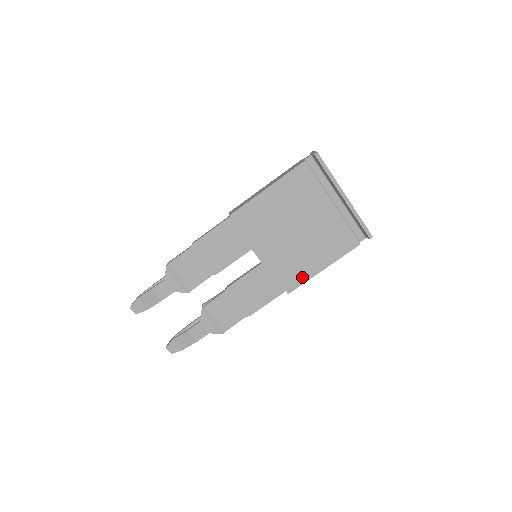
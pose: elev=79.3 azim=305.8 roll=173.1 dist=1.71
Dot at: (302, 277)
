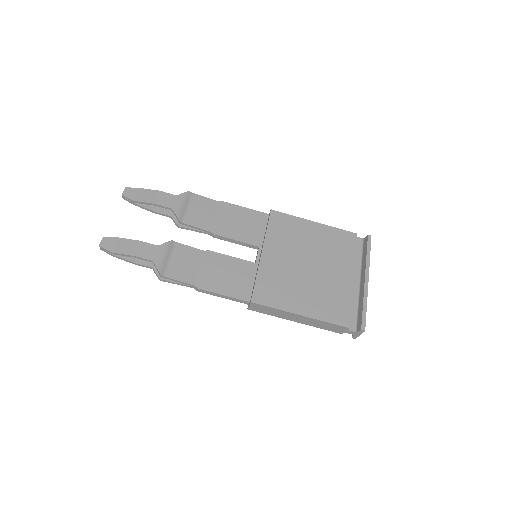
Dot at: (277, 302)
